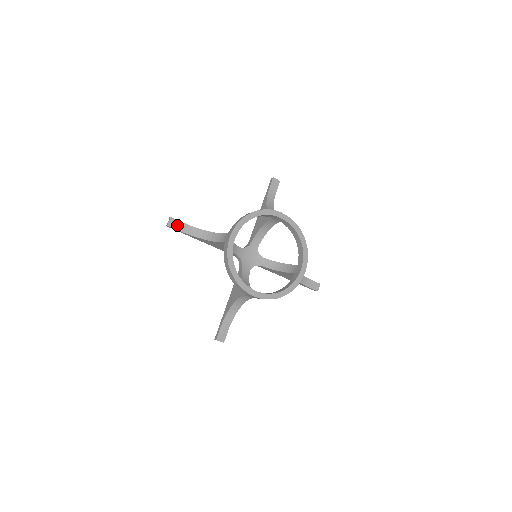
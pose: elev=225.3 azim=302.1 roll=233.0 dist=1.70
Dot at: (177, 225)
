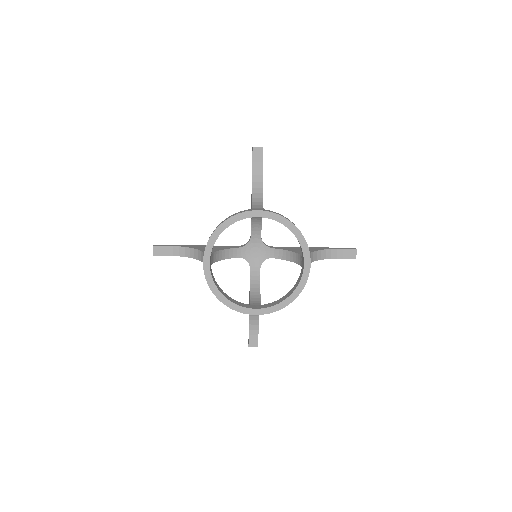
Dot at: (163, 251)
